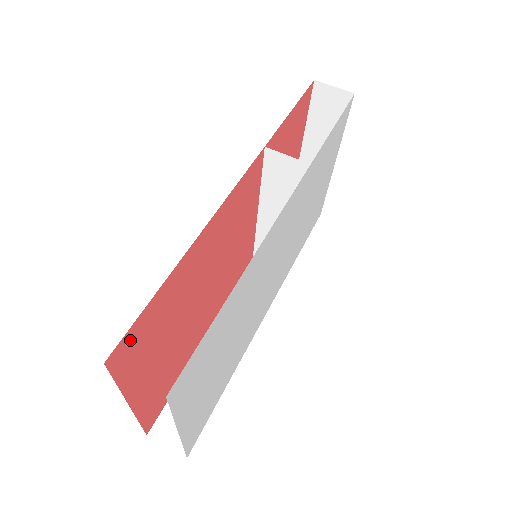
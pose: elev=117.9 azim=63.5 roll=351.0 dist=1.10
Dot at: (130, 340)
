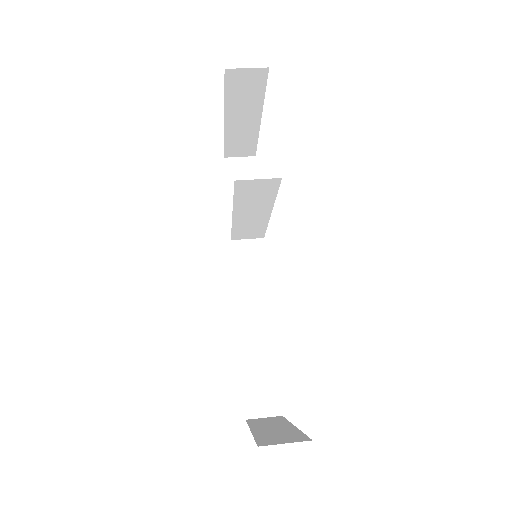
Dot at: occluded
